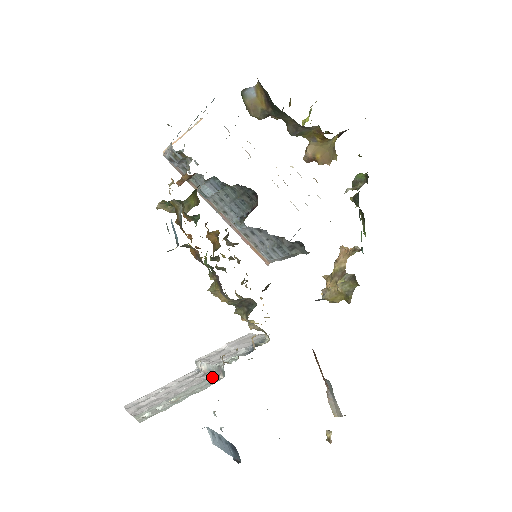
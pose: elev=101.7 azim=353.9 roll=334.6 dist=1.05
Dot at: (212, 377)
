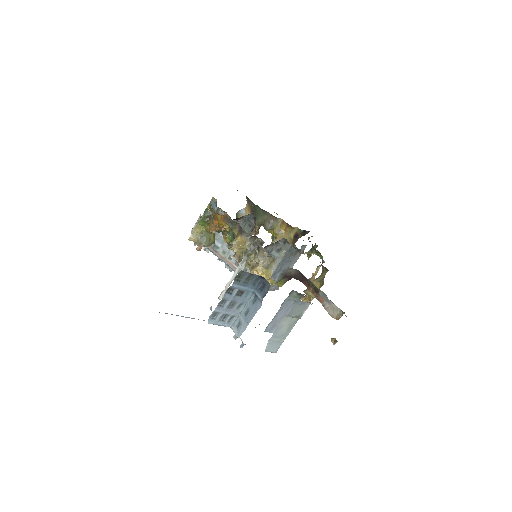
Dot at: occluded
